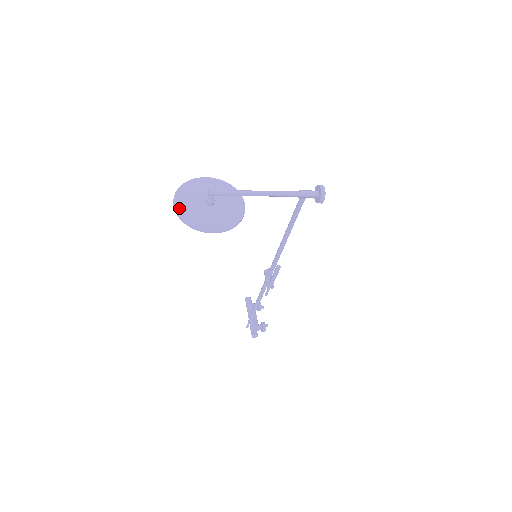
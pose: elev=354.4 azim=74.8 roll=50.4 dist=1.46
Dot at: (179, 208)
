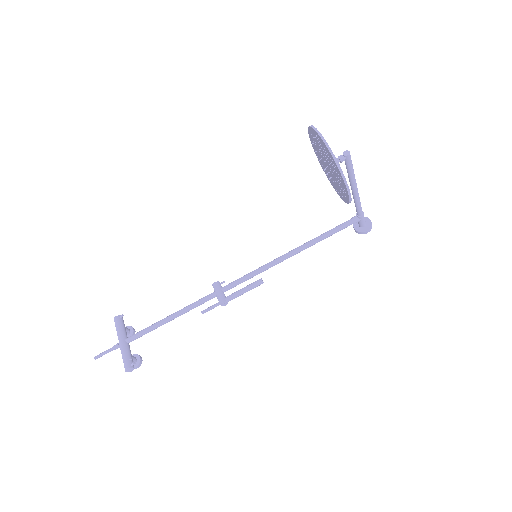
Dot at: (327, 144)
